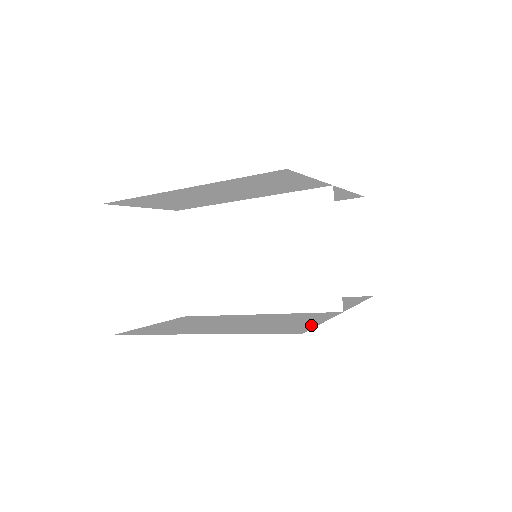
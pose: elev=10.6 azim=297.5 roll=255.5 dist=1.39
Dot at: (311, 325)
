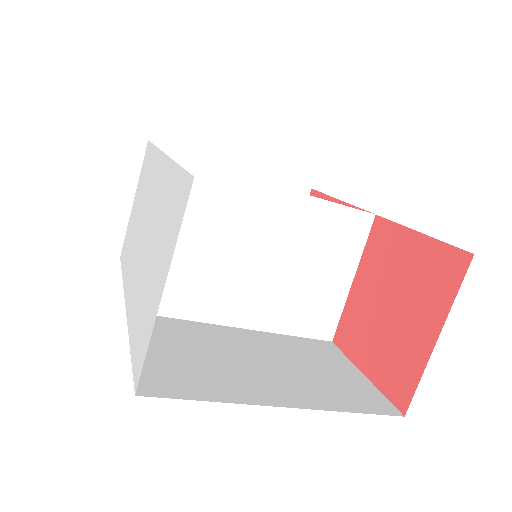
Dot at: (371, 387)
